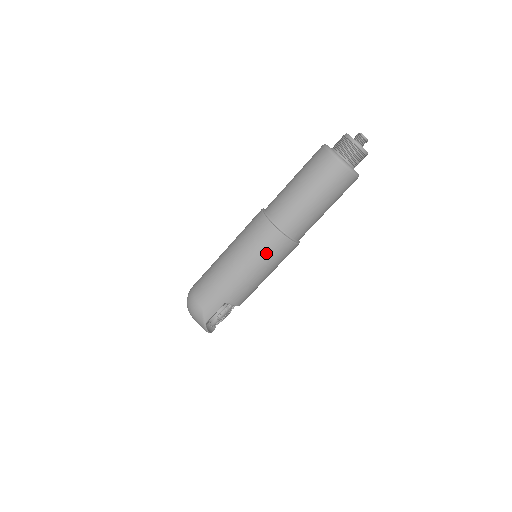
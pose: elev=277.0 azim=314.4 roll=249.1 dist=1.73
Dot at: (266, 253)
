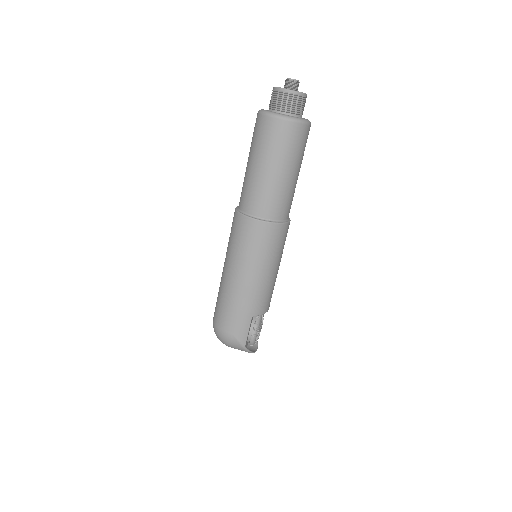
Dot at: (263, 249)
